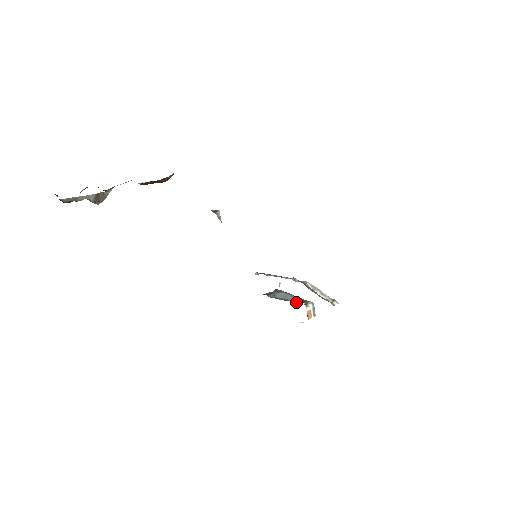
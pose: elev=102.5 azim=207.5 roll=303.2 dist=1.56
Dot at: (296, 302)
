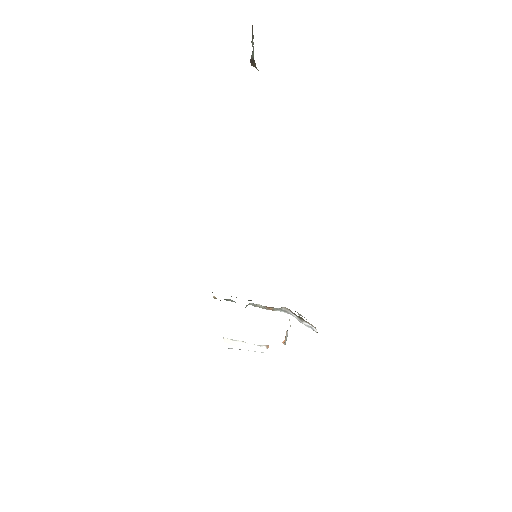
Dot at: occluded
